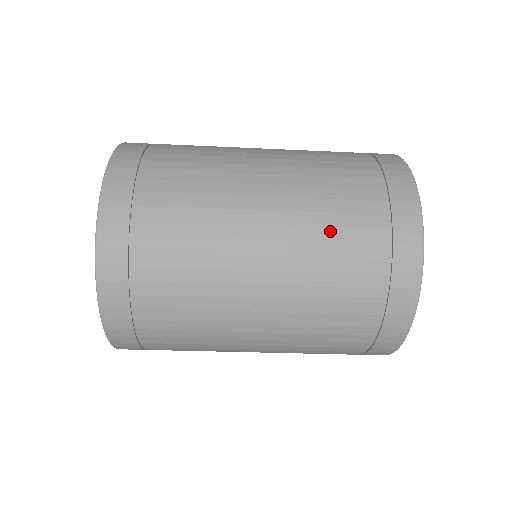
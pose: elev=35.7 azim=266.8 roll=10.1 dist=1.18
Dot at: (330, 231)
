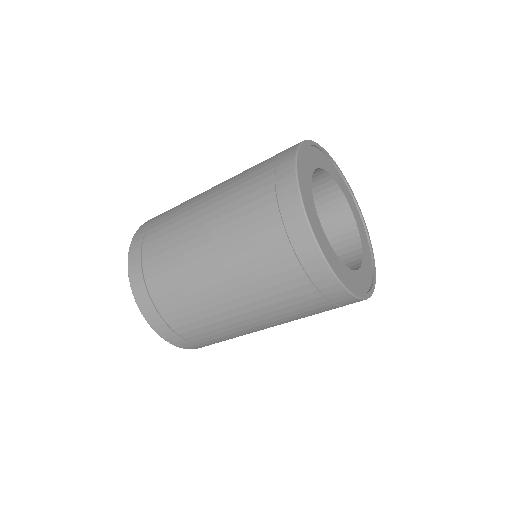
Dot at: (245, 242)
